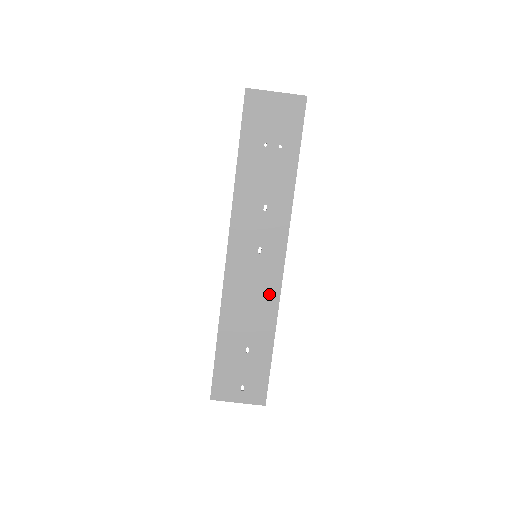
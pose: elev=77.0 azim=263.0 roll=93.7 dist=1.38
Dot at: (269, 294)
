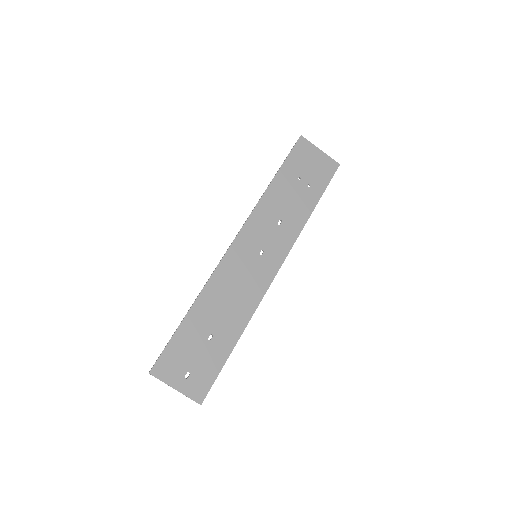
Dot at: (253, 294)
